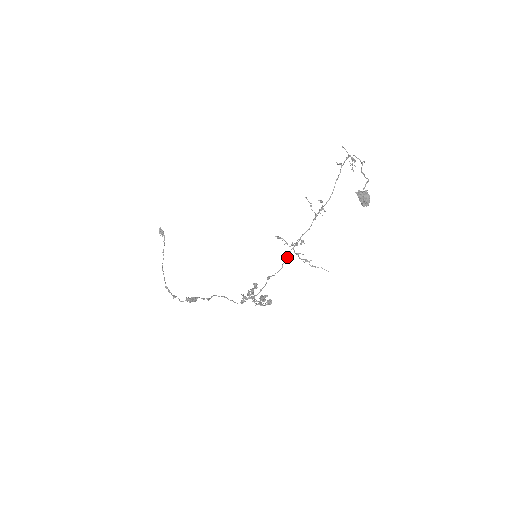
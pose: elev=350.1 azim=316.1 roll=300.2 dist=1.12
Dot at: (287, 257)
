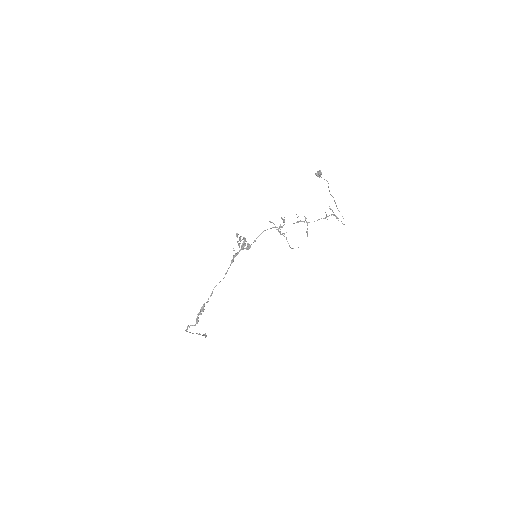
Dot at: (271, 228)
